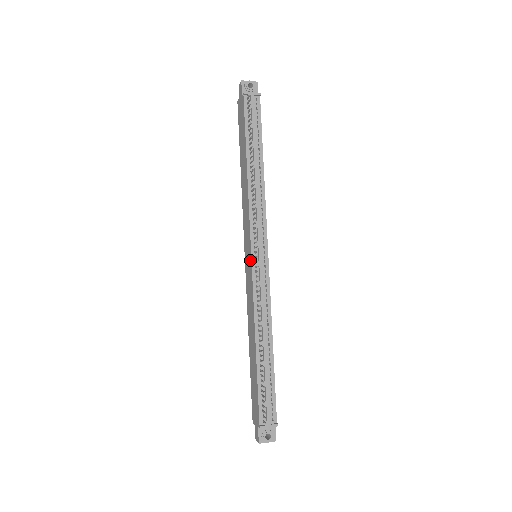
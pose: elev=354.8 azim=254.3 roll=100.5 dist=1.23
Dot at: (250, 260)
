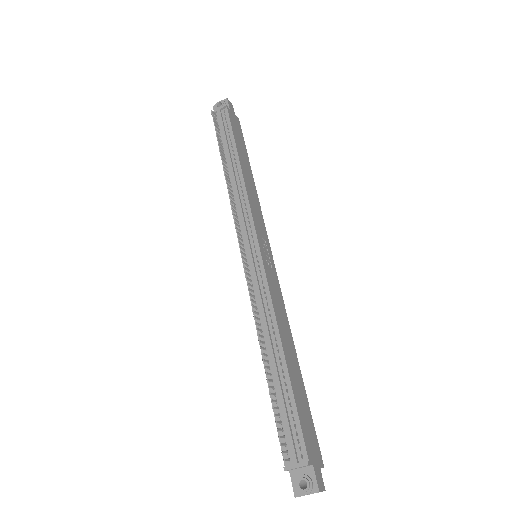
Dot at: (244, 261)
